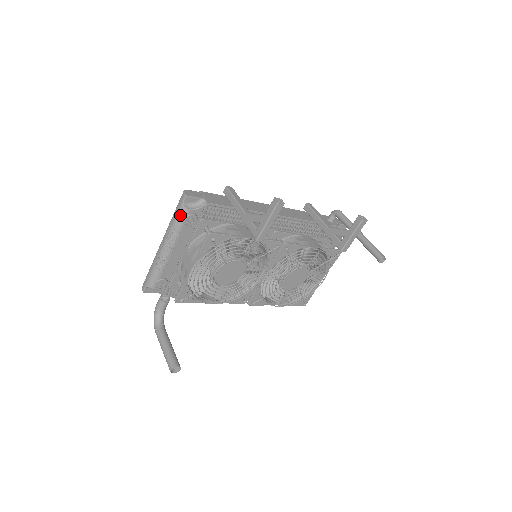
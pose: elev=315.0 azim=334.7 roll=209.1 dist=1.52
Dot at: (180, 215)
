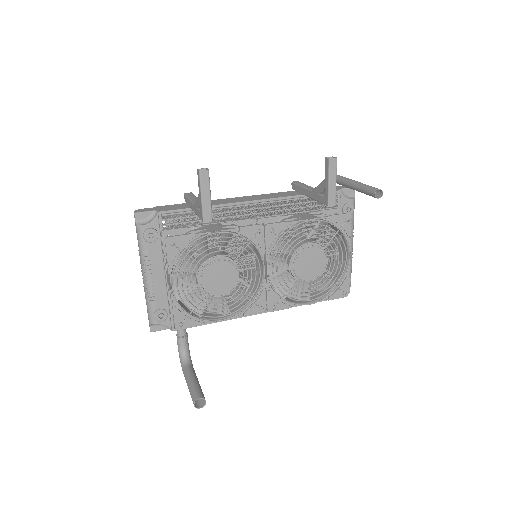
Dot at: (139, 235)
